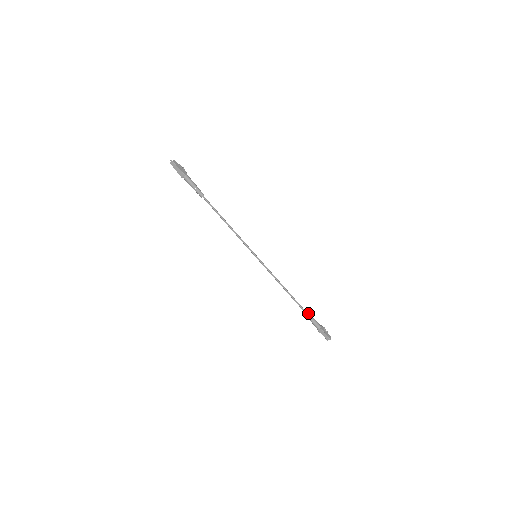
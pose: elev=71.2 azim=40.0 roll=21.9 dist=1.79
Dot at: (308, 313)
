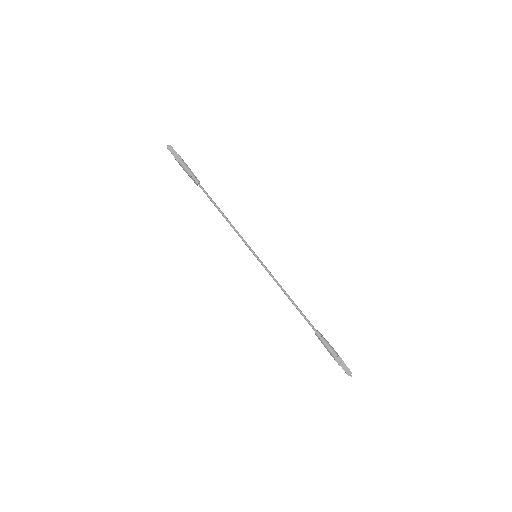
Dot at: (321, 334)
